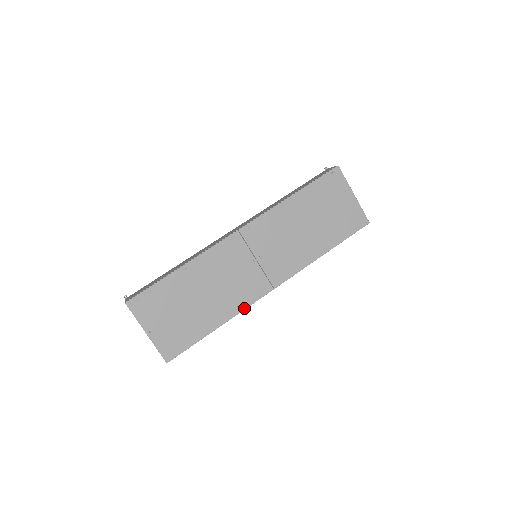
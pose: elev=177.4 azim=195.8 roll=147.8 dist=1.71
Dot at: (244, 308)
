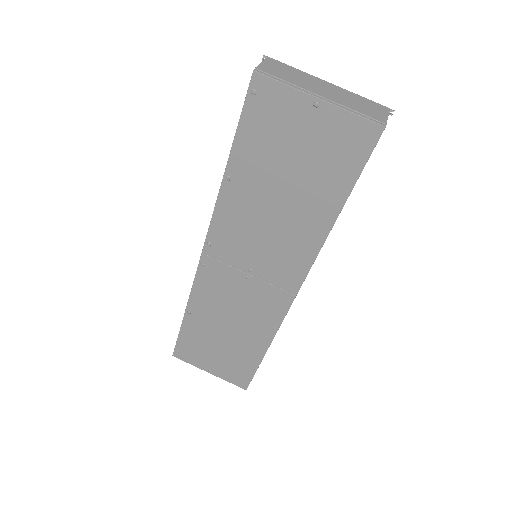
Dot at: (277, 326)
